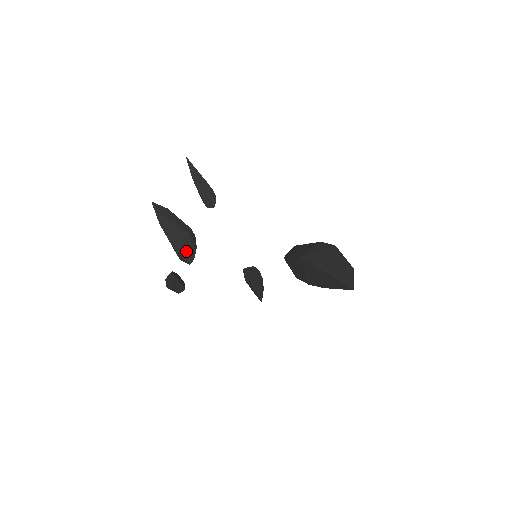
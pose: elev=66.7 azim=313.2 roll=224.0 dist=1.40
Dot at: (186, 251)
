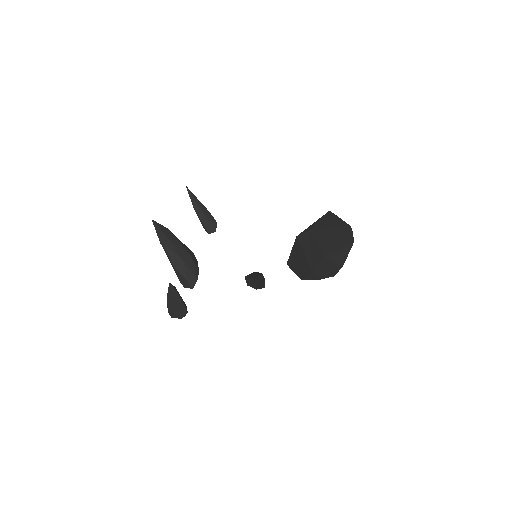
Dot at: (188, 272)
